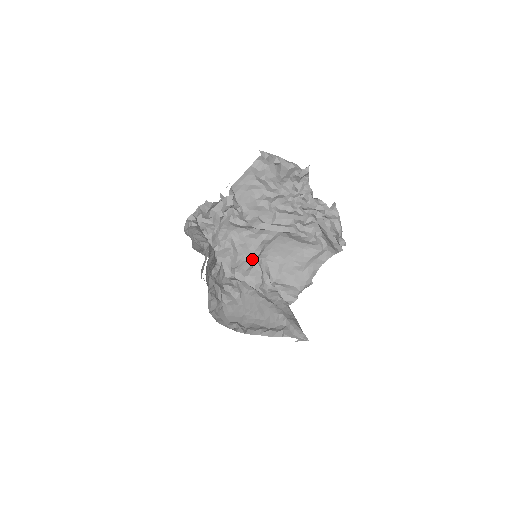
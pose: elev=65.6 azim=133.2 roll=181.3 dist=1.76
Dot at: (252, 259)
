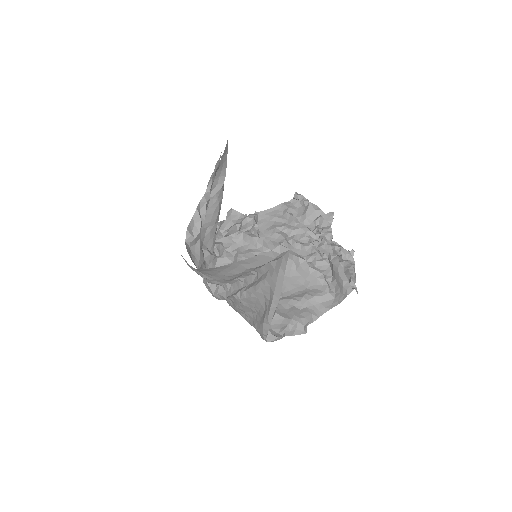
Dot at: occluded
